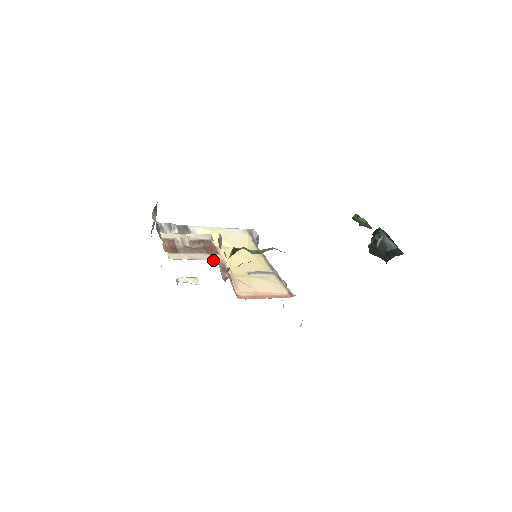
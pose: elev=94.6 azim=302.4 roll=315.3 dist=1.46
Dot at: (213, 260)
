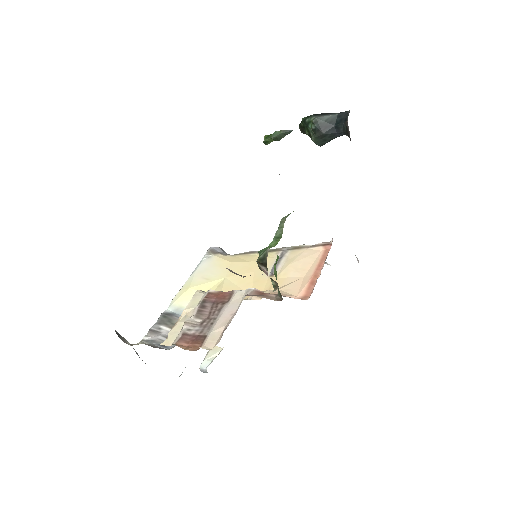
Dot at: occluded
